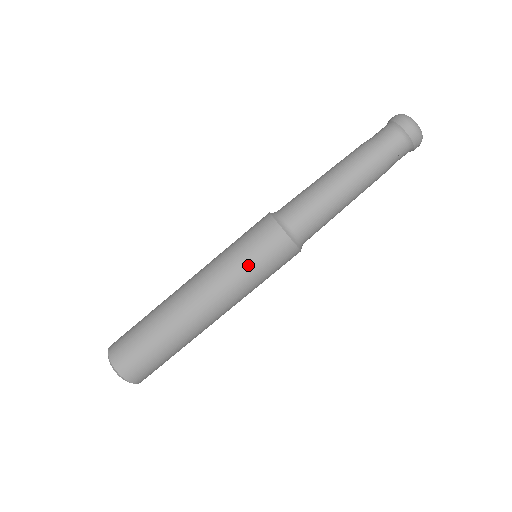
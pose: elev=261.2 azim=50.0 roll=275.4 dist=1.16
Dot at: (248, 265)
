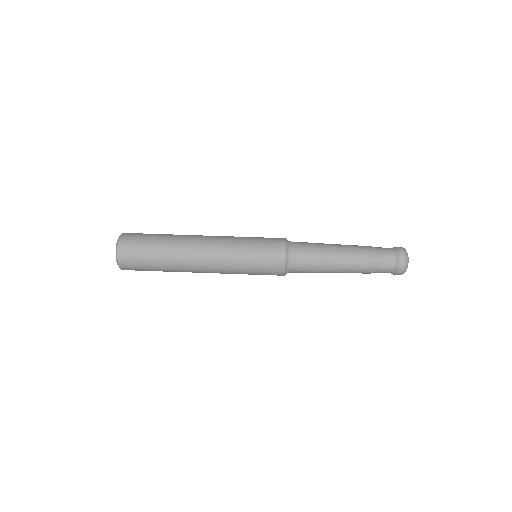
Dot at: (250, 237)
